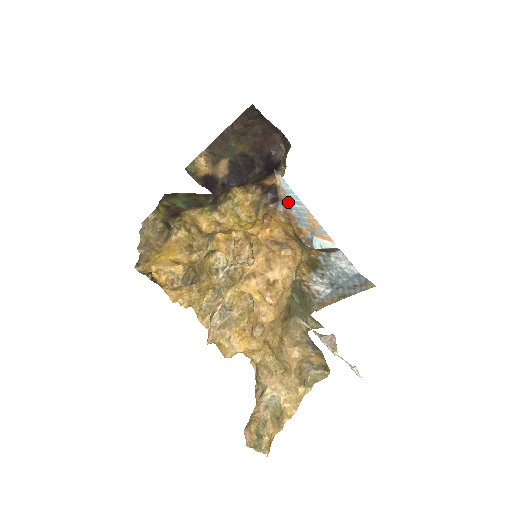
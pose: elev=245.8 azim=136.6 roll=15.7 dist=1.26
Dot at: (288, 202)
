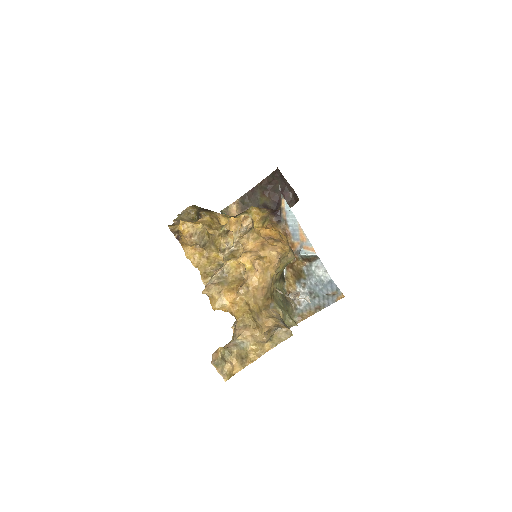
Dot at: (287, 221)
